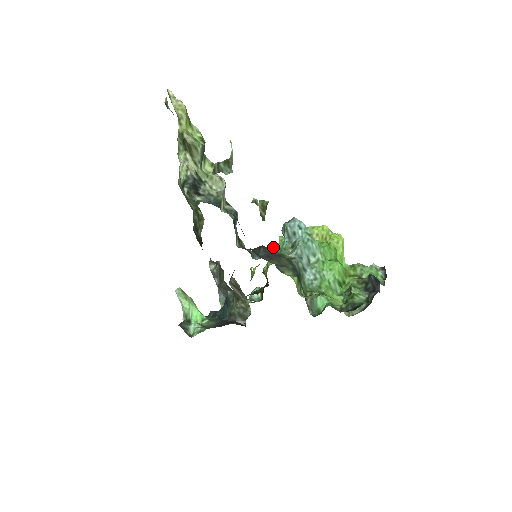
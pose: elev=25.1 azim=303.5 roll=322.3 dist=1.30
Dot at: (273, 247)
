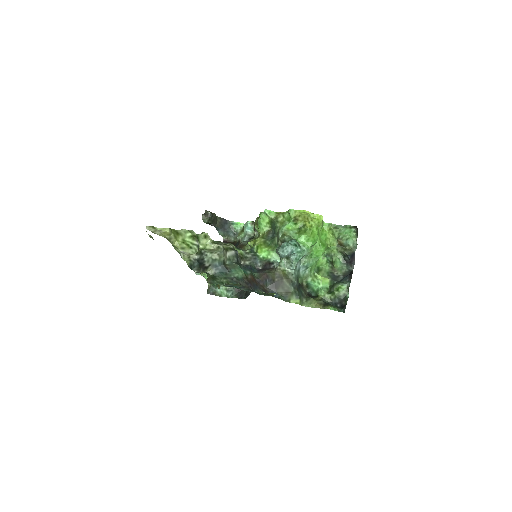
Dot at: (260, 216)
